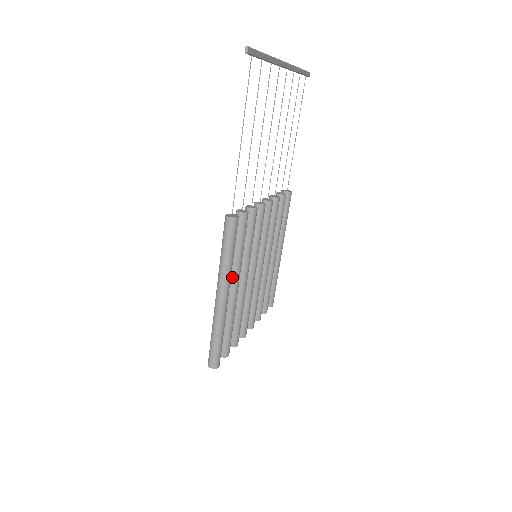
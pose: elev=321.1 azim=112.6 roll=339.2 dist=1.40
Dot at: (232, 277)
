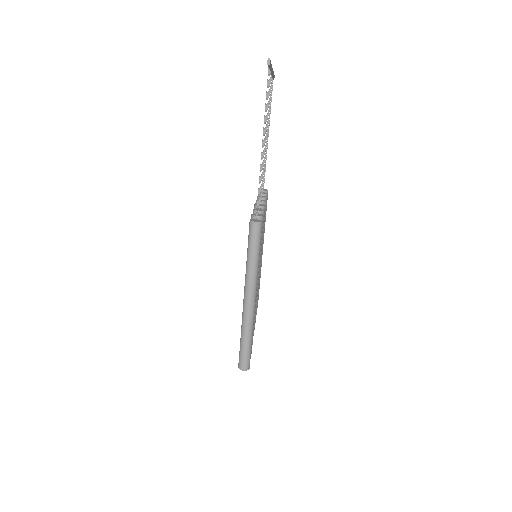
Dot at: occluded
